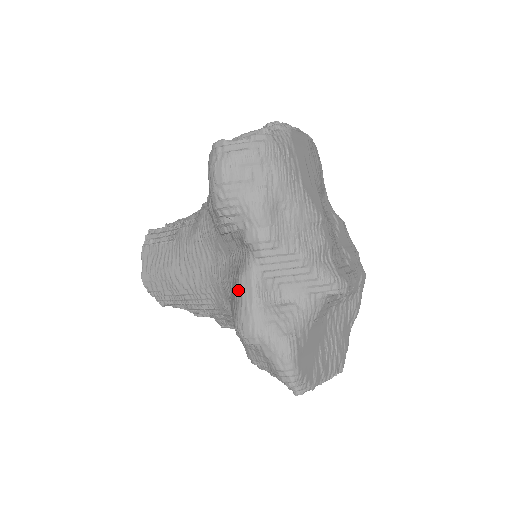
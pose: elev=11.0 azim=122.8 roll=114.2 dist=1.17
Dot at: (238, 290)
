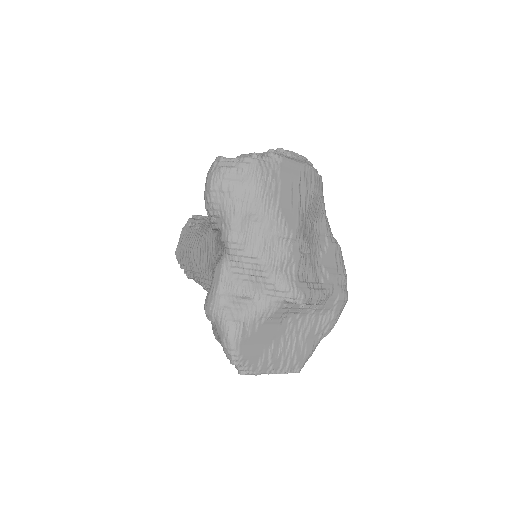
Dot at: (213, 276)
